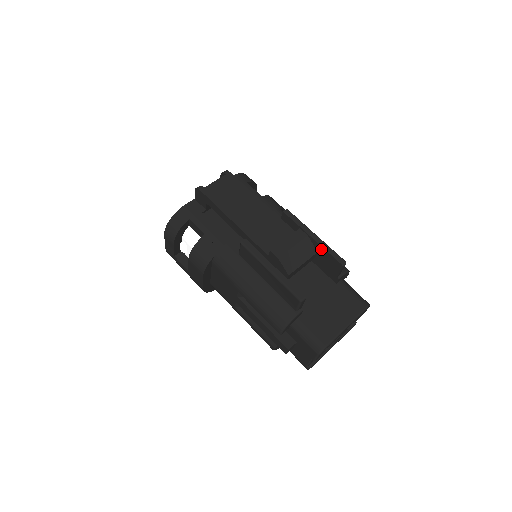
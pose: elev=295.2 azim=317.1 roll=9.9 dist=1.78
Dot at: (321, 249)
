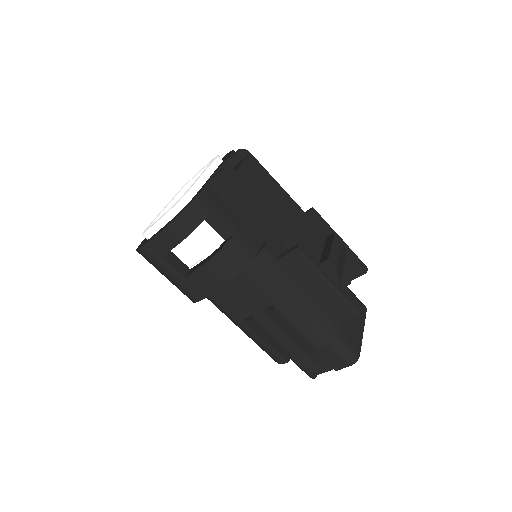
Dot at: (346, 254)
